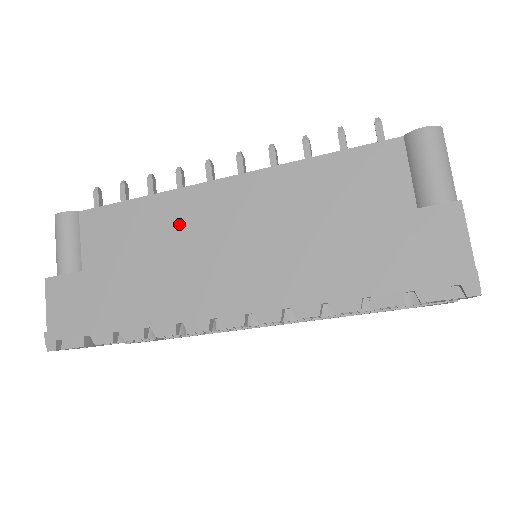
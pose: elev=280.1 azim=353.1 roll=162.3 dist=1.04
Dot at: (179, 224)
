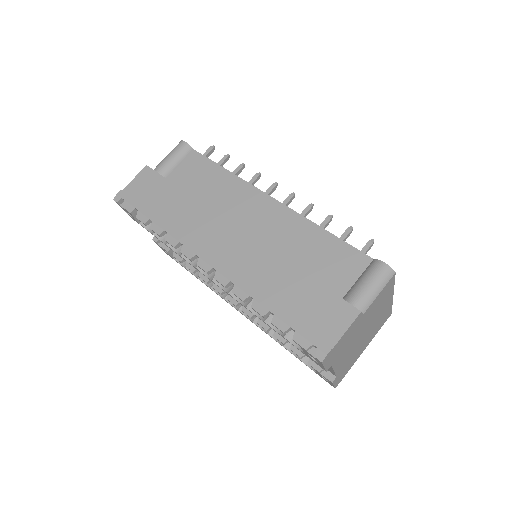
Dot at: (231, 200)
